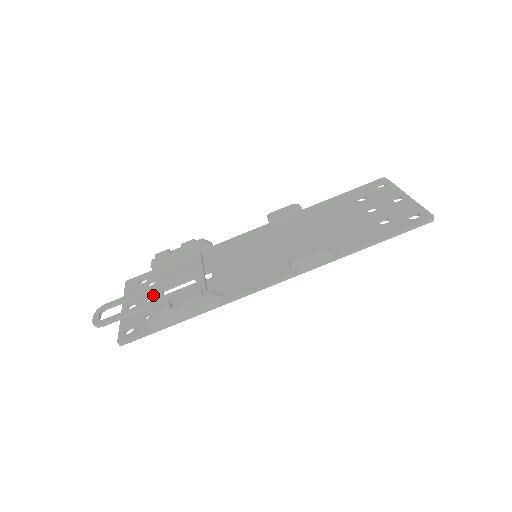
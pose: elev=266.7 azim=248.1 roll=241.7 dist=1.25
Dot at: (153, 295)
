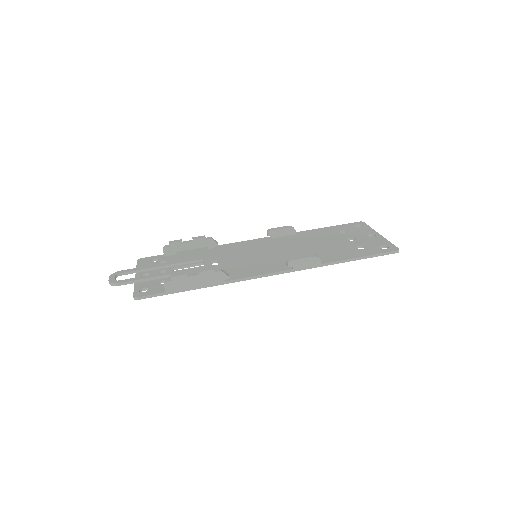
Dot at: (164, 270)
